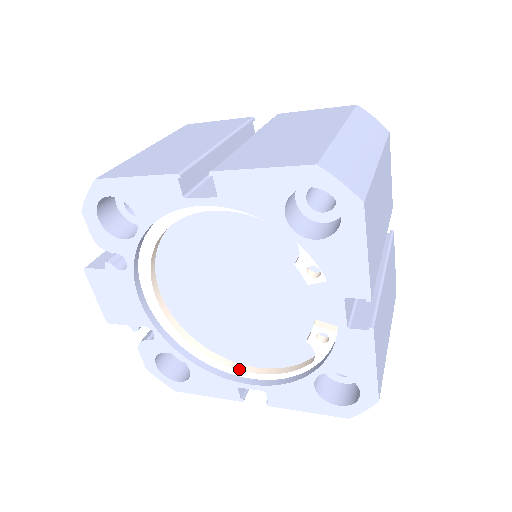
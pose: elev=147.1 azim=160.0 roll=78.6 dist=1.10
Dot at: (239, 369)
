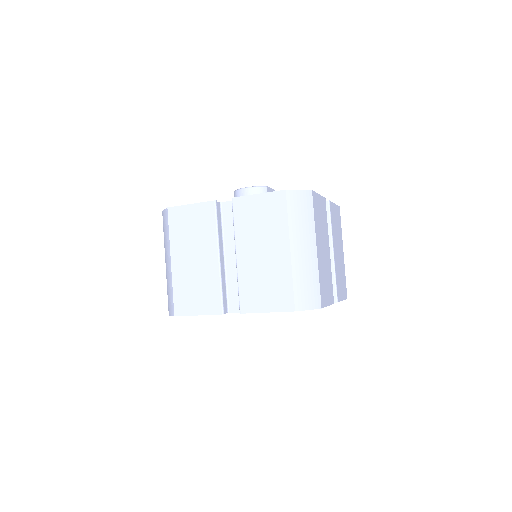
Dot at: occluded
